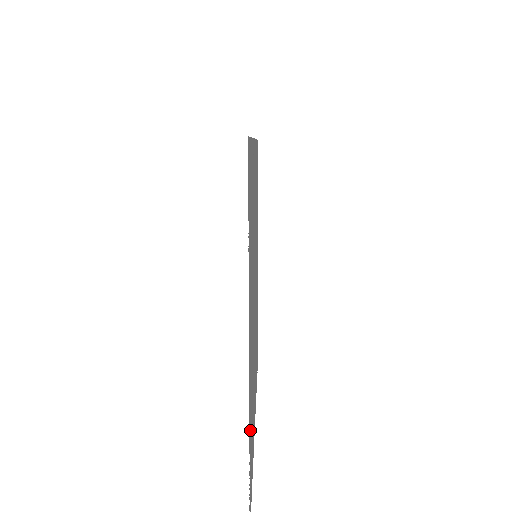
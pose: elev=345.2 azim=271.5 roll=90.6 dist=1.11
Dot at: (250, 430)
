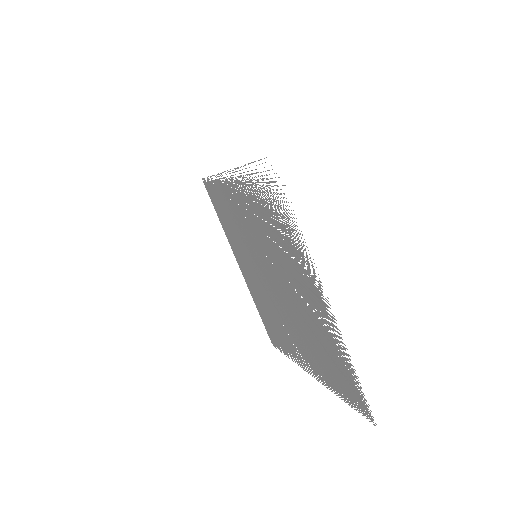
Dot at: (341, 355)
